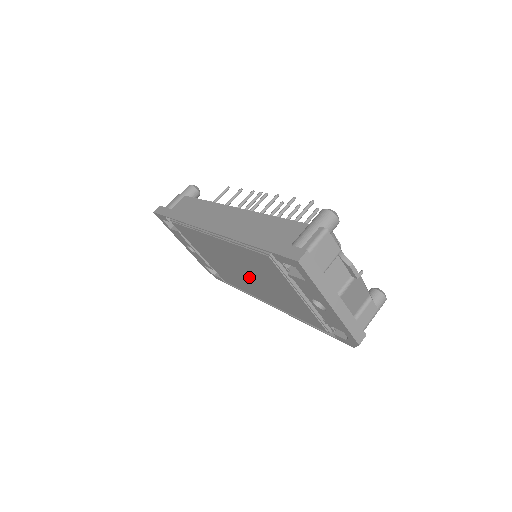
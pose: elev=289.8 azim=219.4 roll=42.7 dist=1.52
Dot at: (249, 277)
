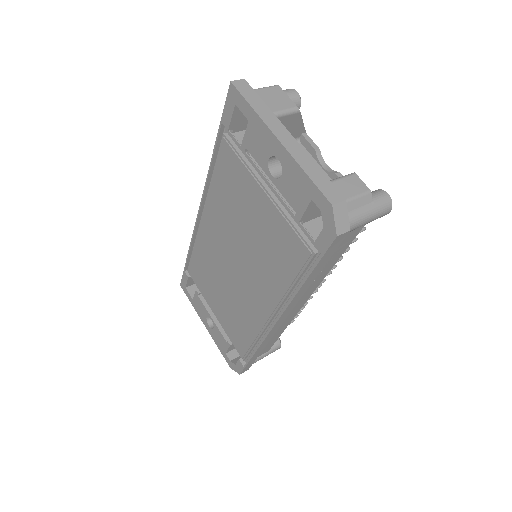
Dot at: (240, 265)
